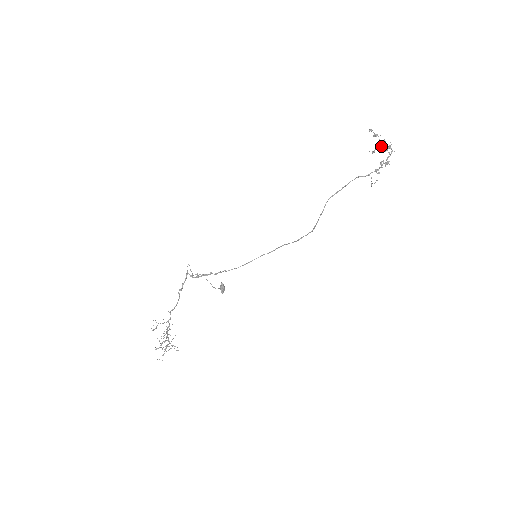
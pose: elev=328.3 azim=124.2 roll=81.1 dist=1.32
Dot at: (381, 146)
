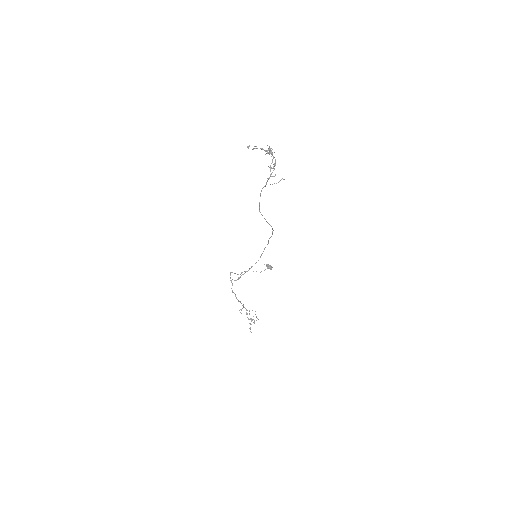
Dot at: (265, 150)
